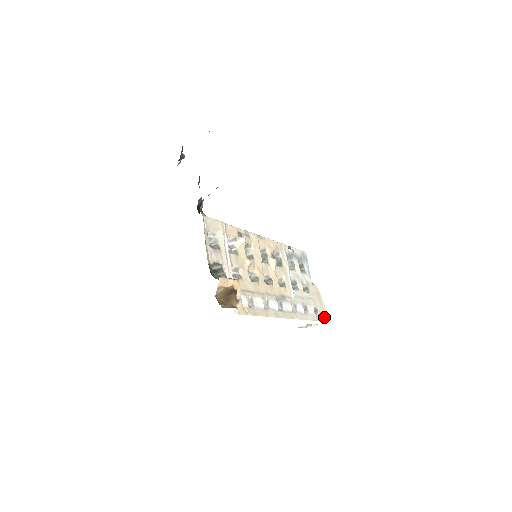
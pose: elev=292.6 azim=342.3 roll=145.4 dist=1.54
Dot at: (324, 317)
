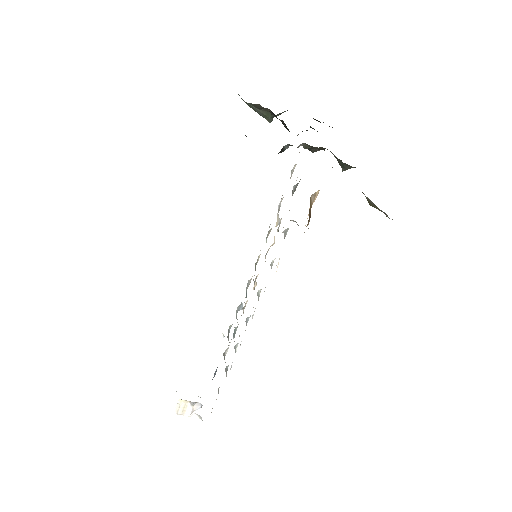
Dot at: occluded
